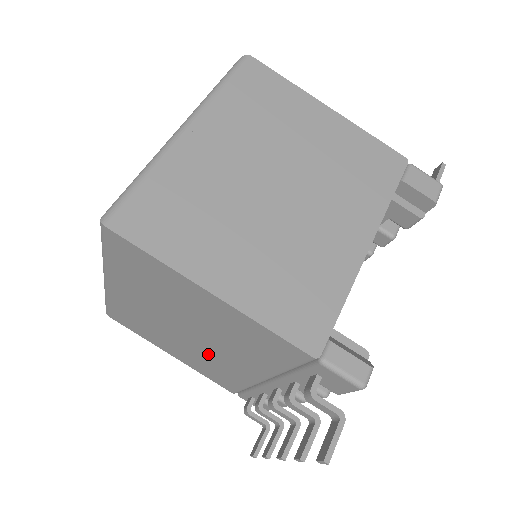
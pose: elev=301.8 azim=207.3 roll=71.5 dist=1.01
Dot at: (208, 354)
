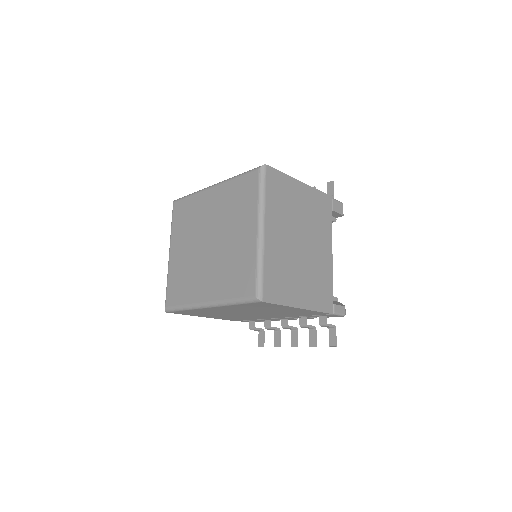
Dot at: occluded
